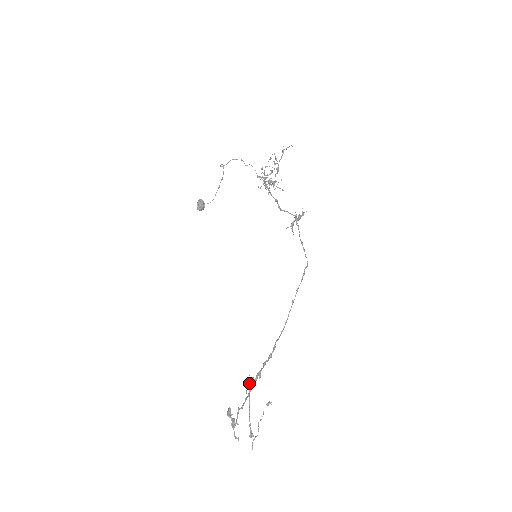
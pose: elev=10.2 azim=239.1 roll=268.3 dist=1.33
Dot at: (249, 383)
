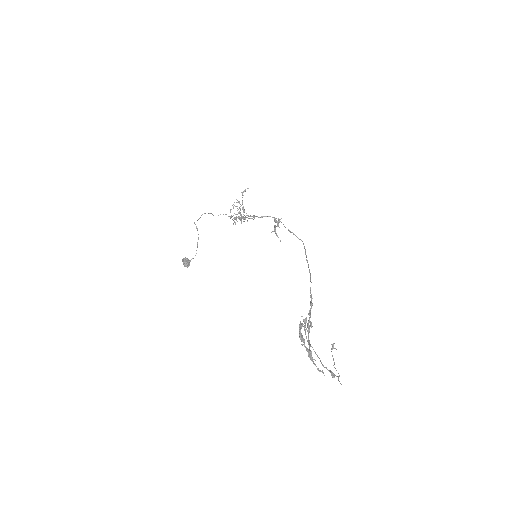
Dot at: (305, 325)
